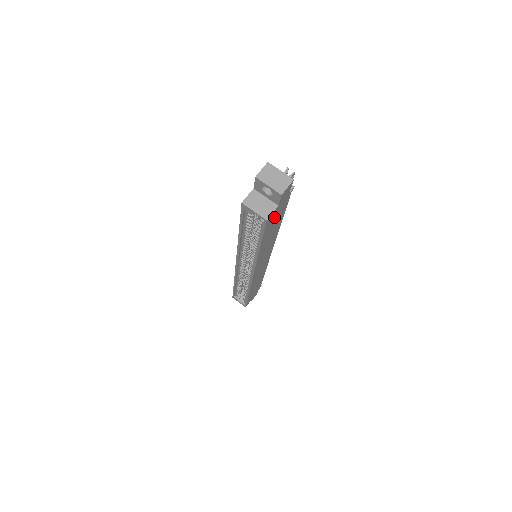
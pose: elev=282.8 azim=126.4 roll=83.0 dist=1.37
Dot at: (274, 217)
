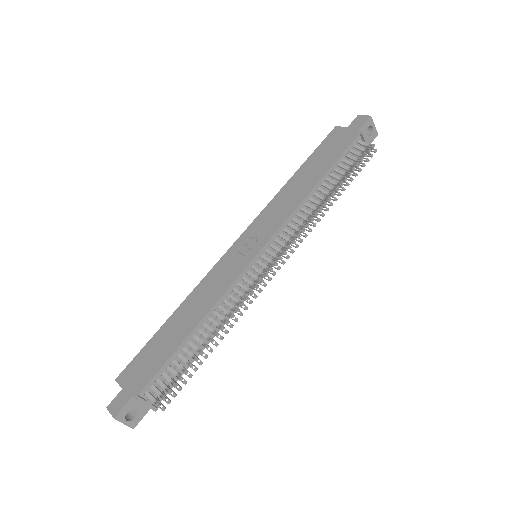
Dot at: occluded
